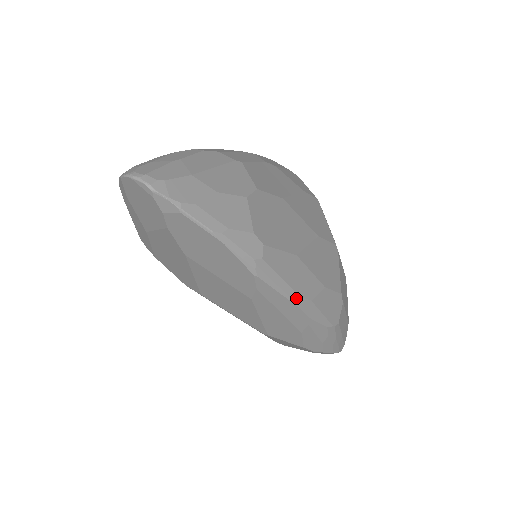
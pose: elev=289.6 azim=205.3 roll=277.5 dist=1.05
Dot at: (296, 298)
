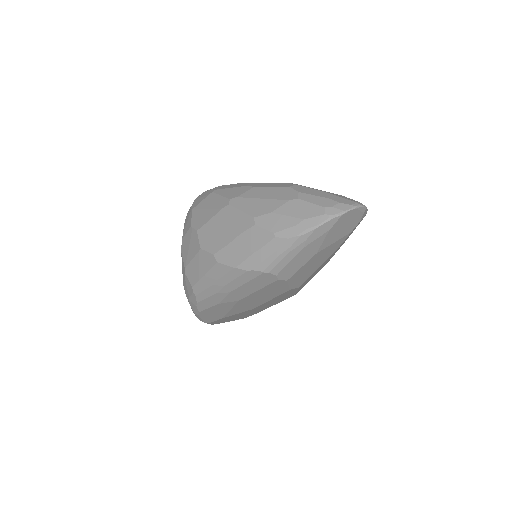
Dot at: occluded
